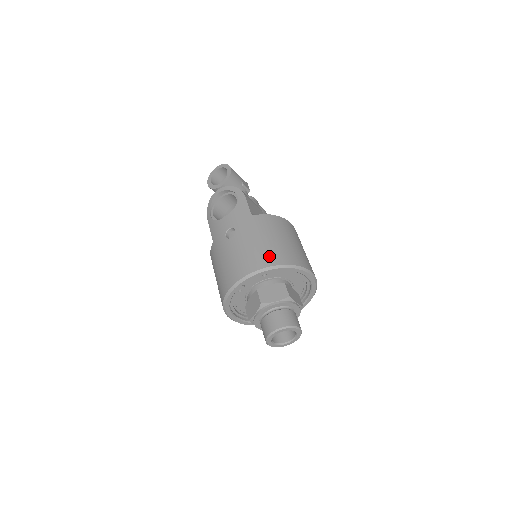
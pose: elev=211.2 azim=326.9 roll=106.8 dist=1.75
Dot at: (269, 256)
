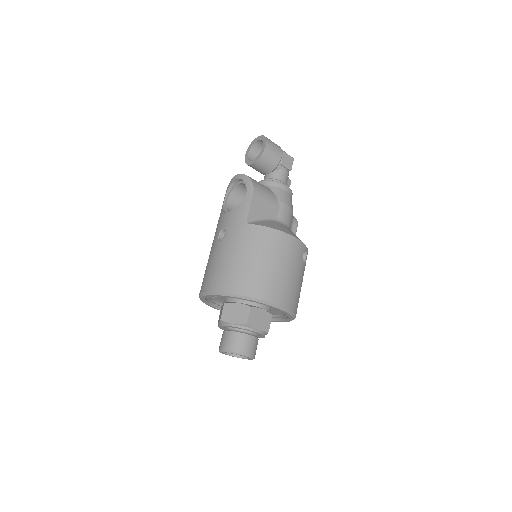
Dot at: (235, 281)
